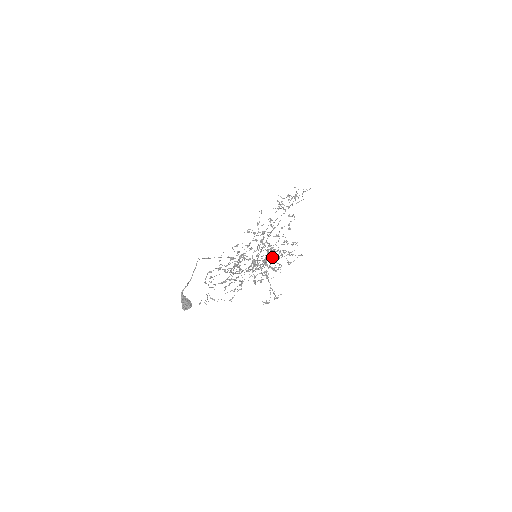
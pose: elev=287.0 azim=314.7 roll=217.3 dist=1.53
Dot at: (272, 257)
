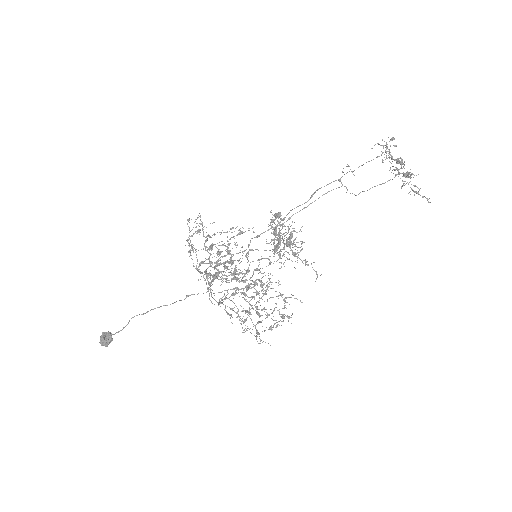
Dot at: (257, 294)
